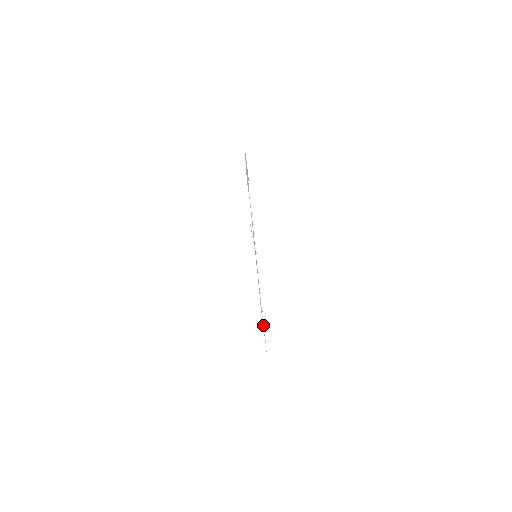
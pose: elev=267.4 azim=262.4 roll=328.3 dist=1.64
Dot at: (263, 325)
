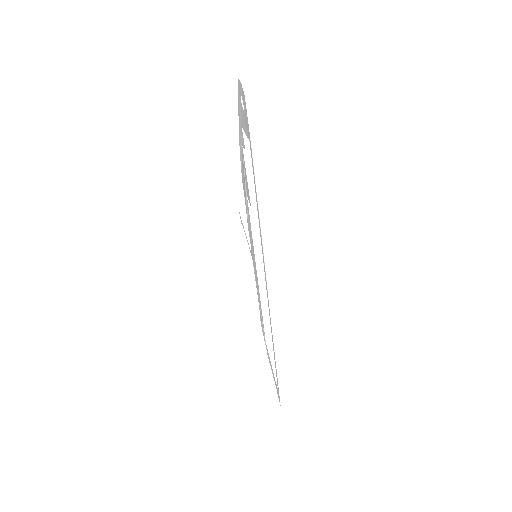
Dot at: occluded
